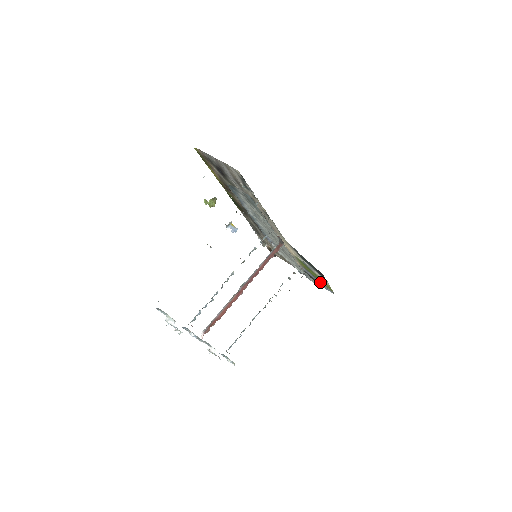
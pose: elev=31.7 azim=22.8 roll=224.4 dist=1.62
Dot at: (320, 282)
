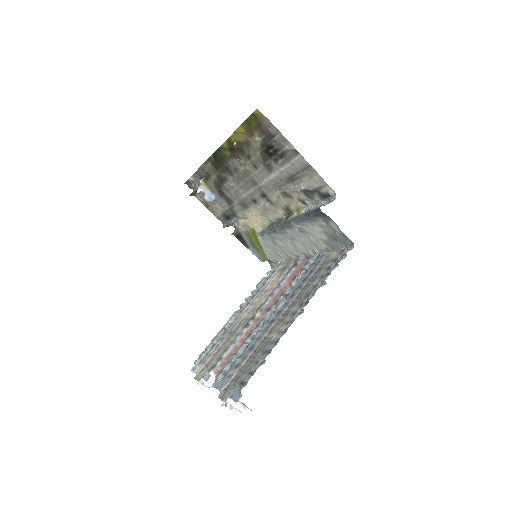
Dot at: (253, 248)
